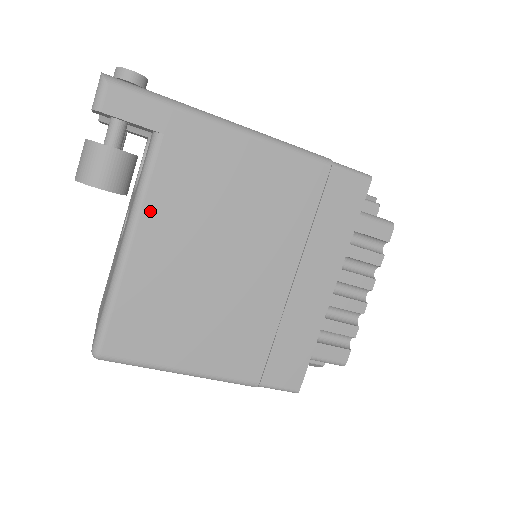
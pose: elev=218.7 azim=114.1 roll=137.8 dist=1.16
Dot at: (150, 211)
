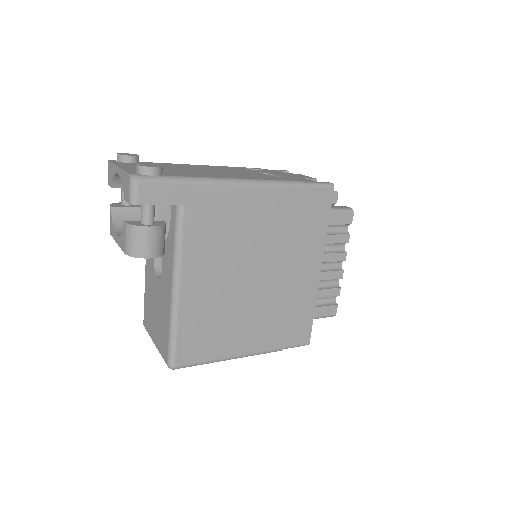
Dot at: (188, 262)
